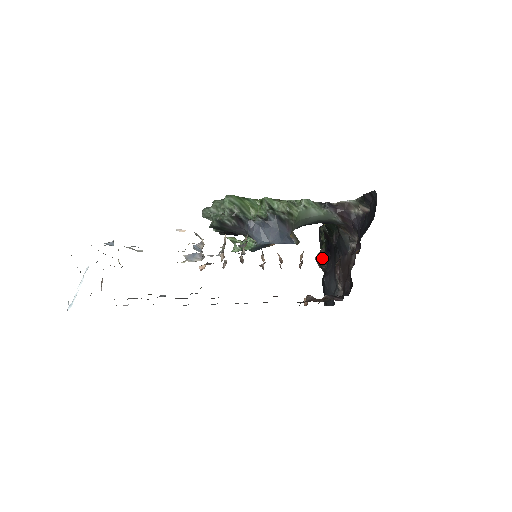
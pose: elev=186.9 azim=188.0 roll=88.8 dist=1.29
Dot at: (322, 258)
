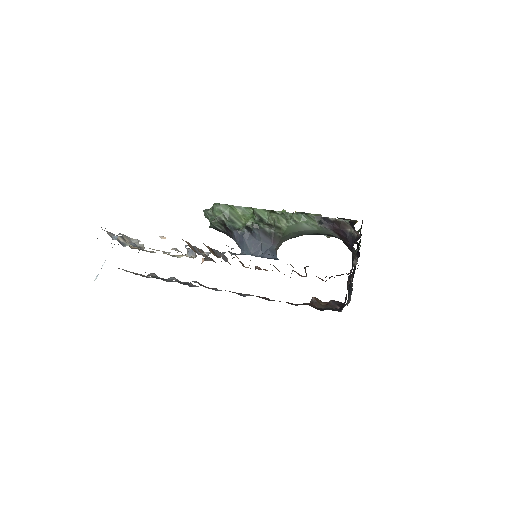
Dot at: occluded
